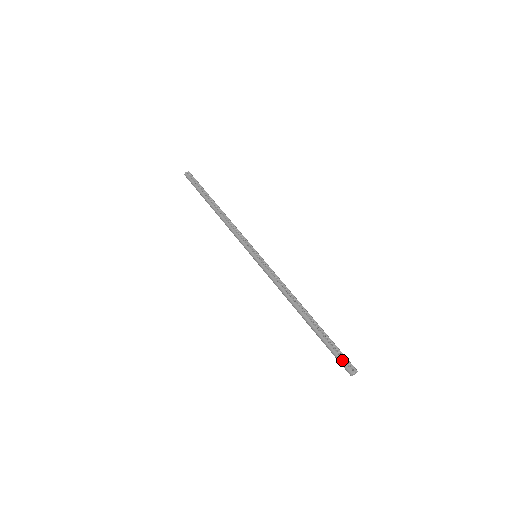
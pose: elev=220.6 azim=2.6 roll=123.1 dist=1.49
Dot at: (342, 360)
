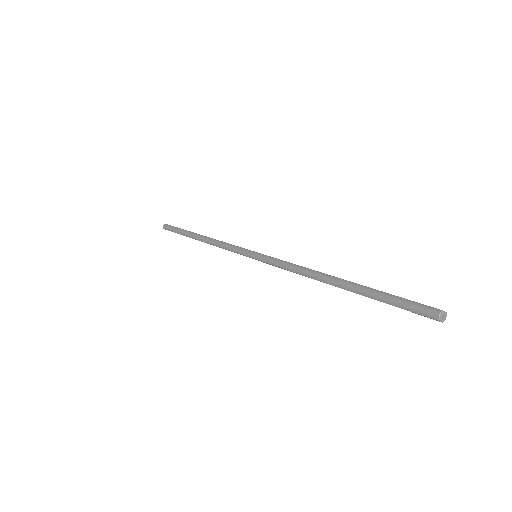
Dot at: (417, 302)
